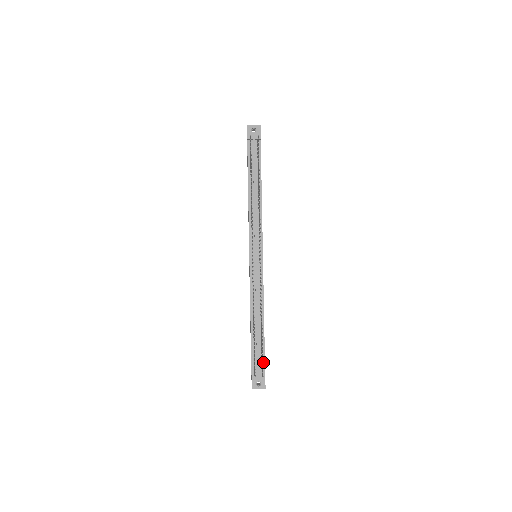
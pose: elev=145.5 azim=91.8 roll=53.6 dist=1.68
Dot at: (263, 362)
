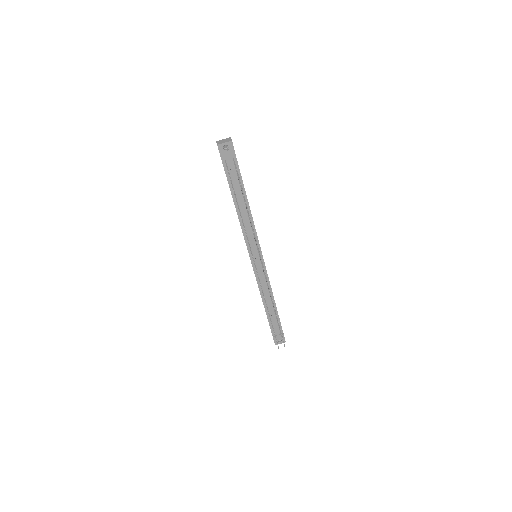
Dot at: (280, 327)
